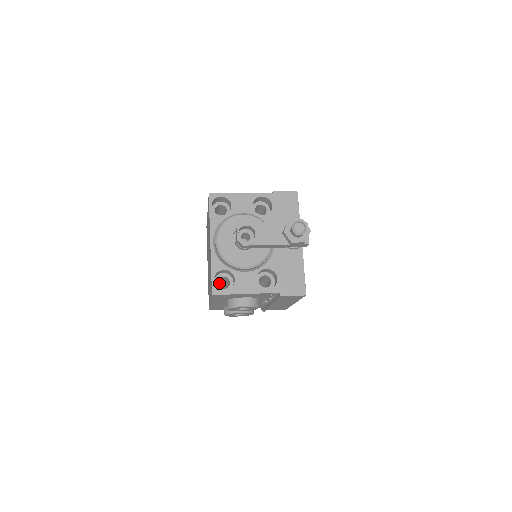
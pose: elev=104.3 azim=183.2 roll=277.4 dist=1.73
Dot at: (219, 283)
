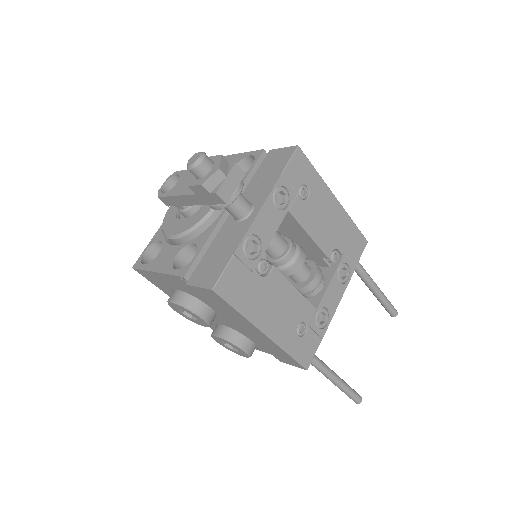
Dot at: occluded
